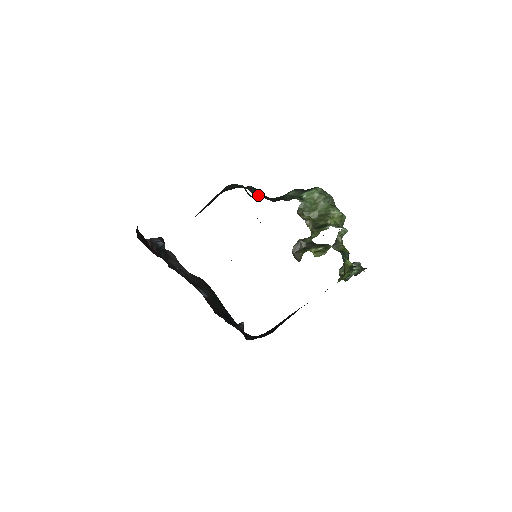
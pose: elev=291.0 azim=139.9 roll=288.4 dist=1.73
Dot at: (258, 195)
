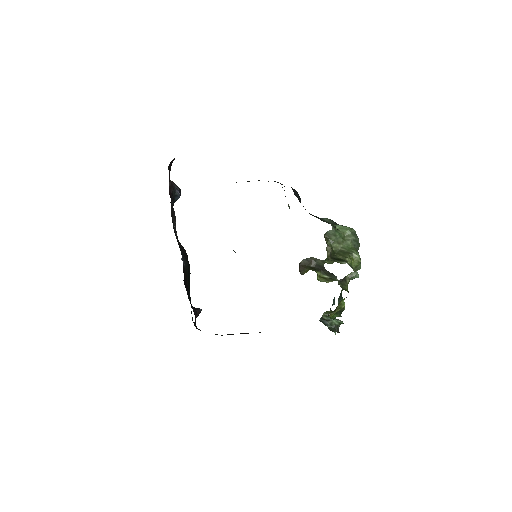
Dot at: (299, 200)
